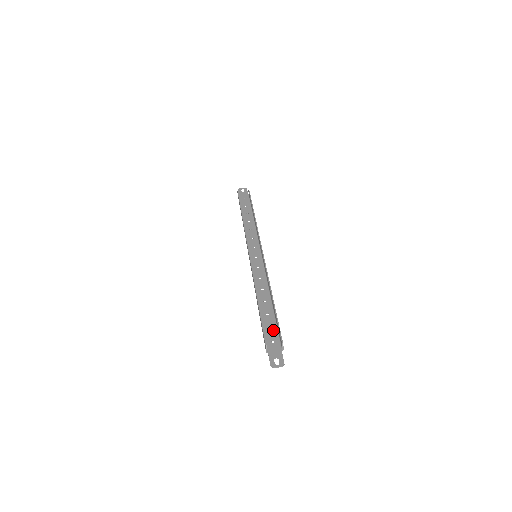
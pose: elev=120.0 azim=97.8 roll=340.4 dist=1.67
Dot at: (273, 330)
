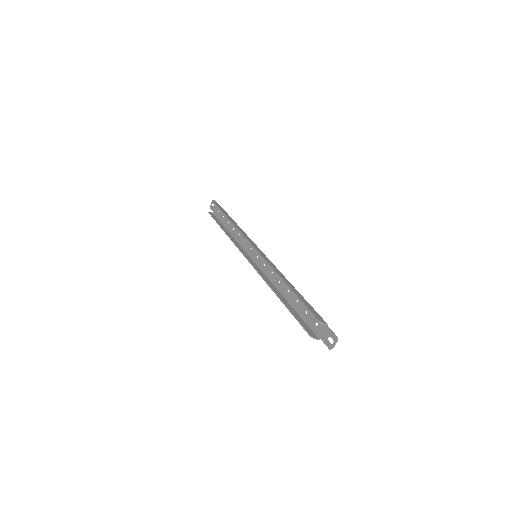
Dot at: (309, 313)
